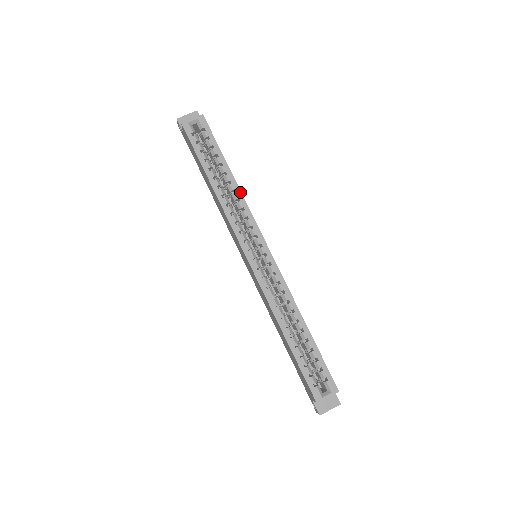
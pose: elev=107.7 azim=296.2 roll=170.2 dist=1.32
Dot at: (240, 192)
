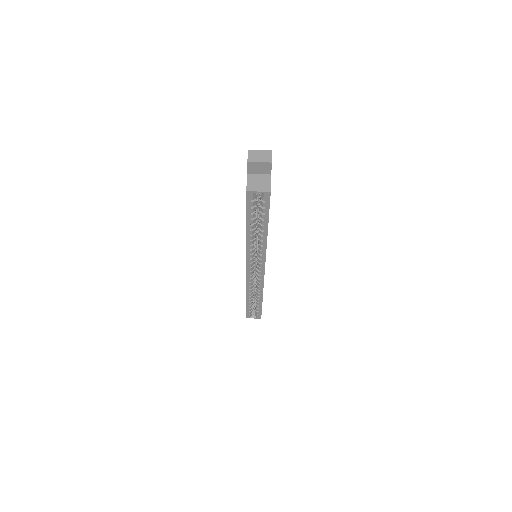
Dot at: (266, 243)
